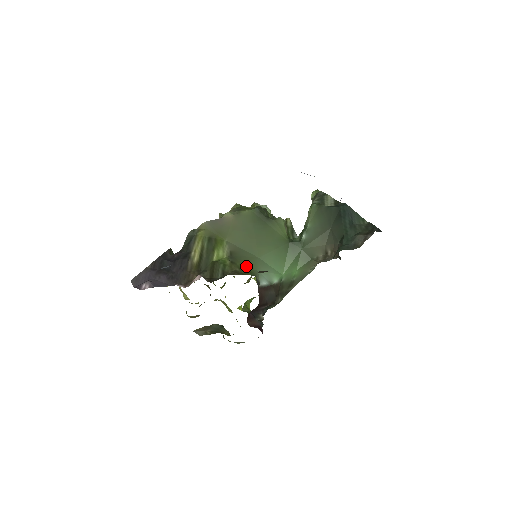
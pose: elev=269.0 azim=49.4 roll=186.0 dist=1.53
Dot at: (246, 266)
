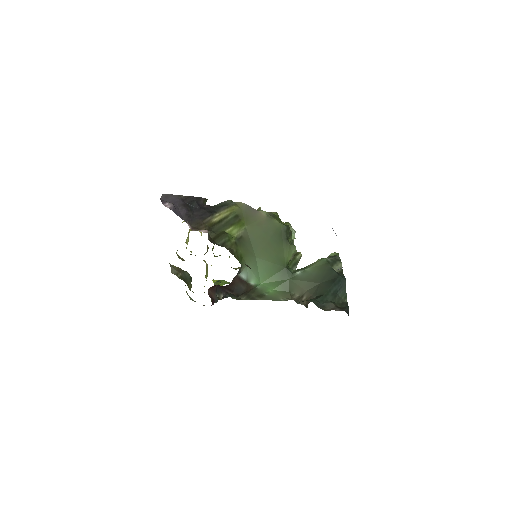
Dot at: (242, 254)
